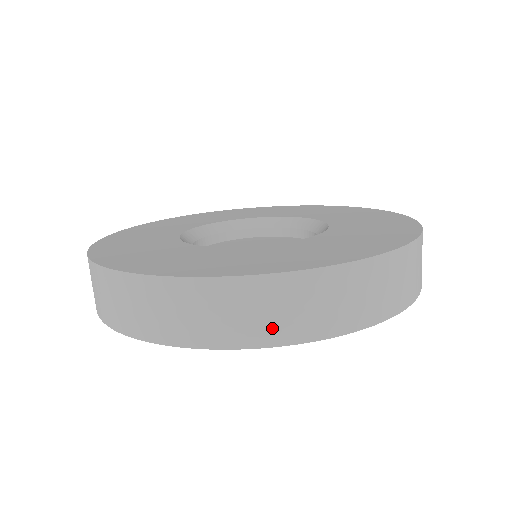
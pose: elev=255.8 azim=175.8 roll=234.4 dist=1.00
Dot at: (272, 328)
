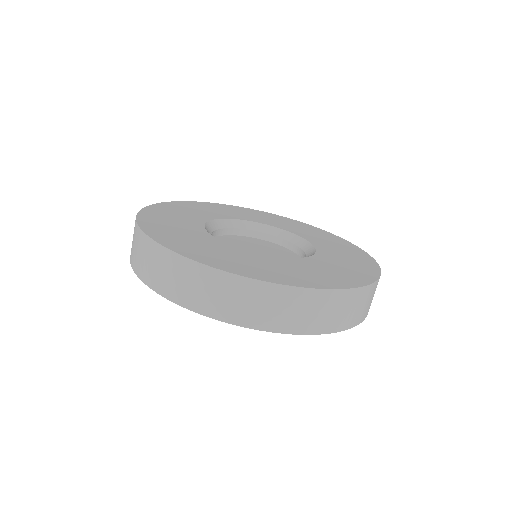
Dot at: (345, 320)
